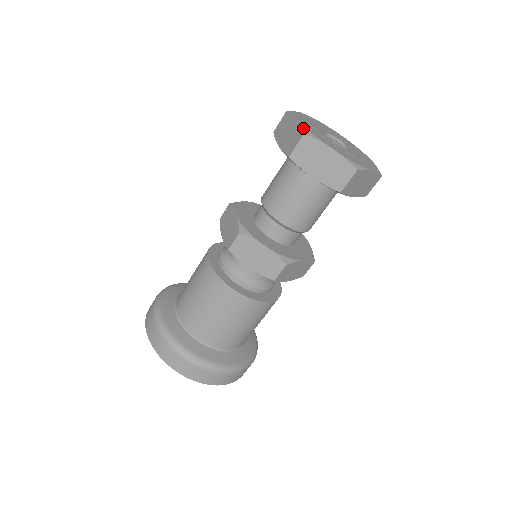
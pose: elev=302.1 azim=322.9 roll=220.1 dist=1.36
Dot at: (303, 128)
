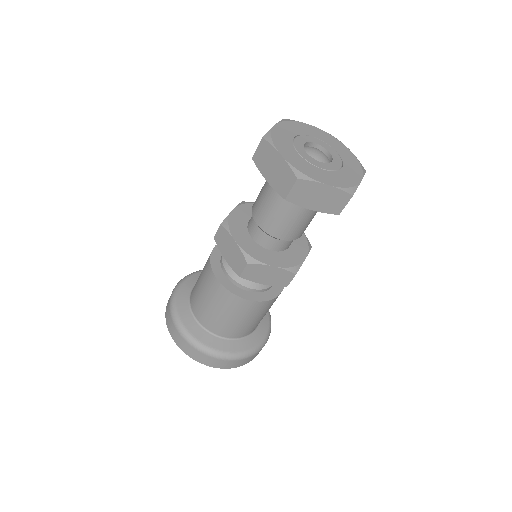
Dot at: (267, 133)
